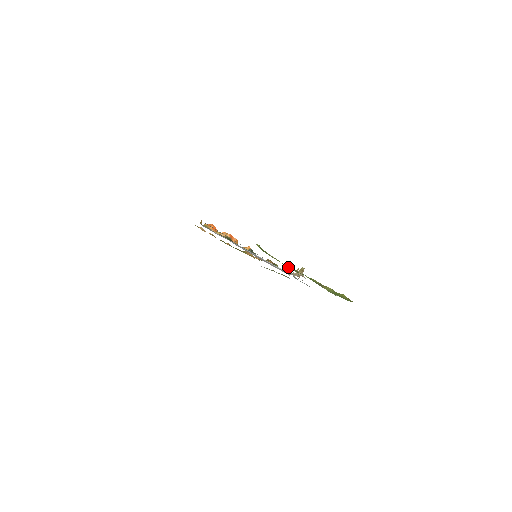
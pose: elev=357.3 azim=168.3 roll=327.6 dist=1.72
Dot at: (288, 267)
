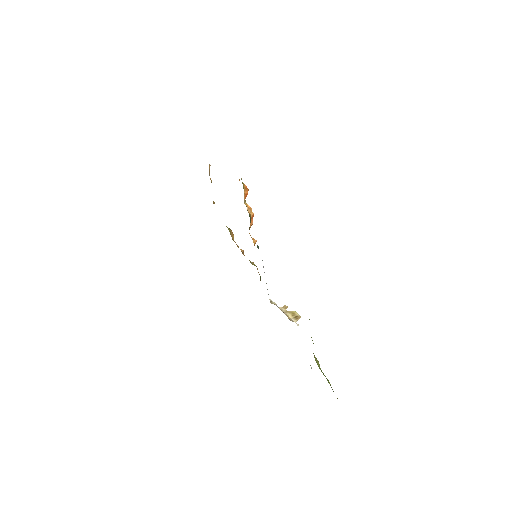
Dot at: occluded
